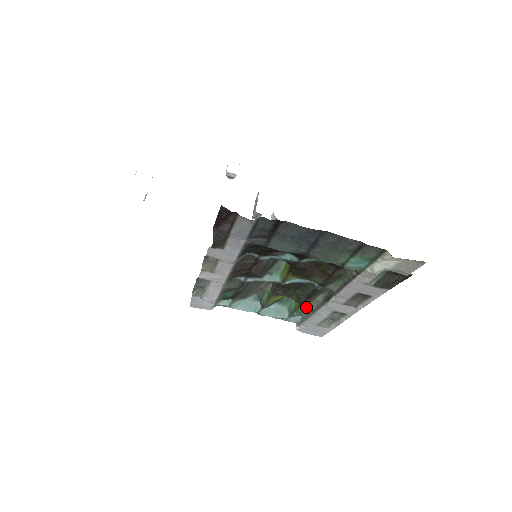
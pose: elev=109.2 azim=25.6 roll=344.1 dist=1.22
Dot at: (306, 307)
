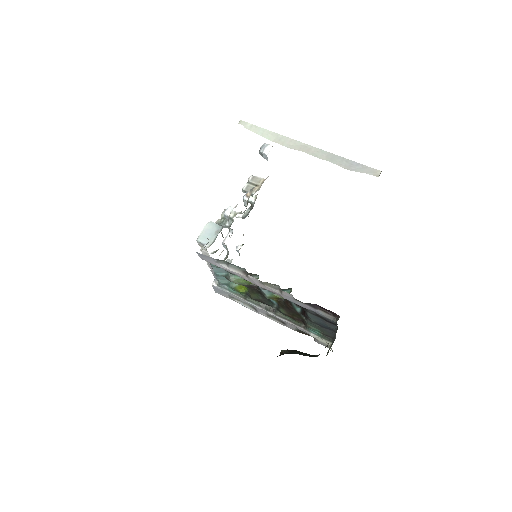
Dot at: (246, 296)
